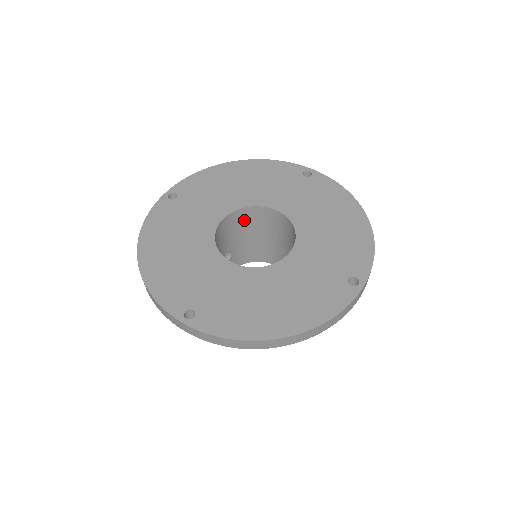
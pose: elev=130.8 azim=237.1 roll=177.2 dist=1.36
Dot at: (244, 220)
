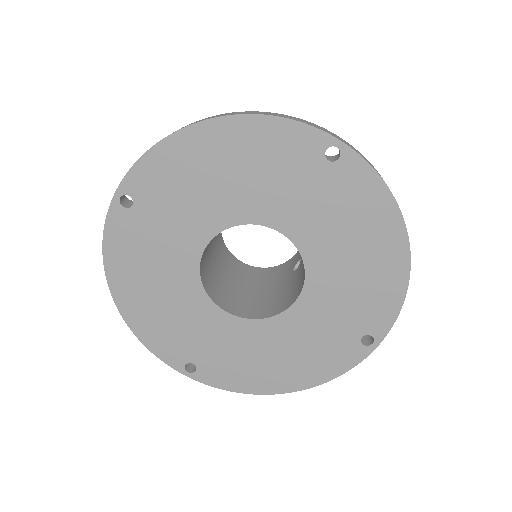
Dot at: occluded
